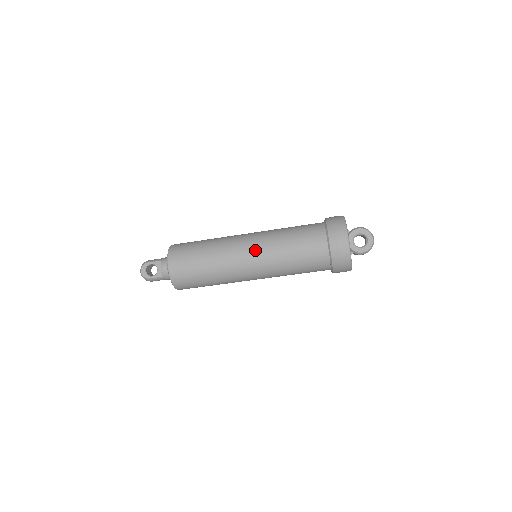
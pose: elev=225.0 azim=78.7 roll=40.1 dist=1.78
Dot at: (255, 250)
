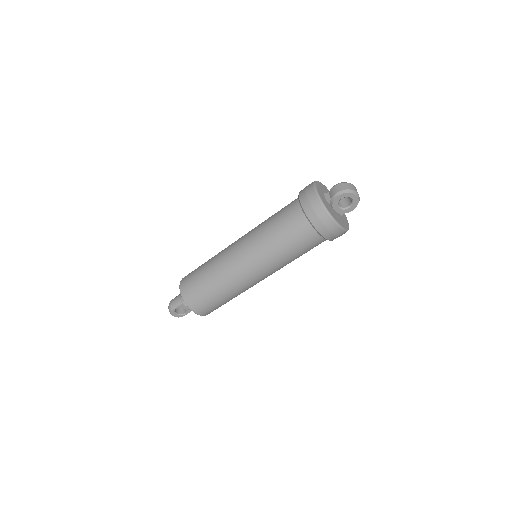
Dot at: (259, 270)
